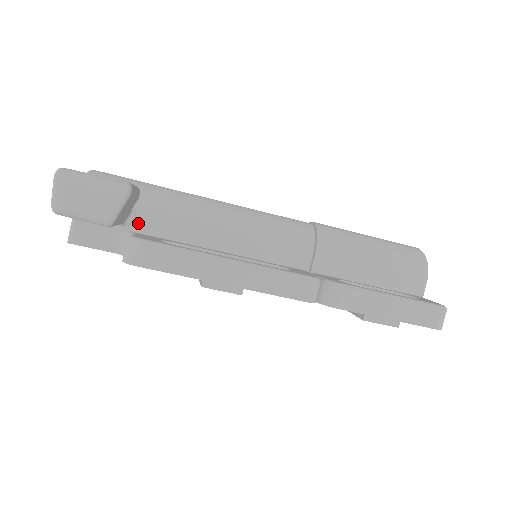
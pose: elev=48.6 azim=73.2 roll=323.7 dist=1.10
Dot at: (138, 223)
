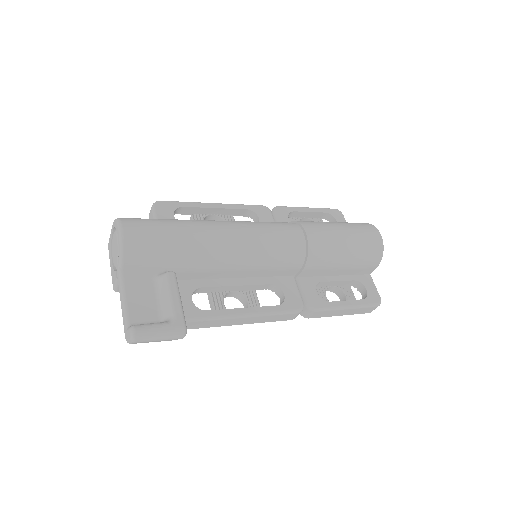
Dot at: occluded
